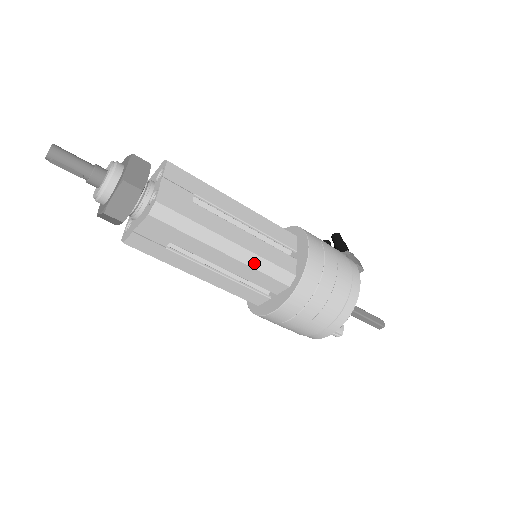
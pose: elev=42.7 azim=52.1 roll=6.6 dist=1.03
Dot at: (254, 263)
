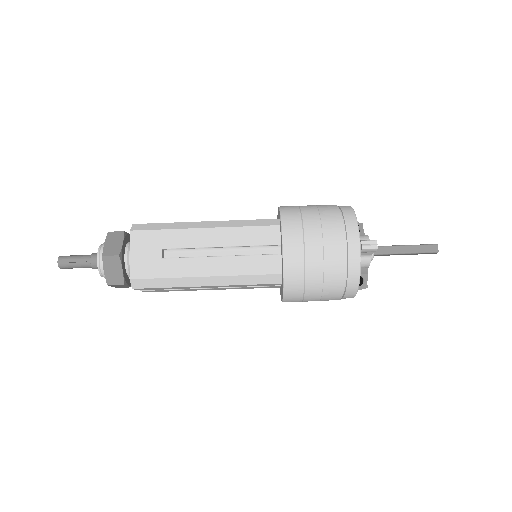
Dot at: (234, 225)
